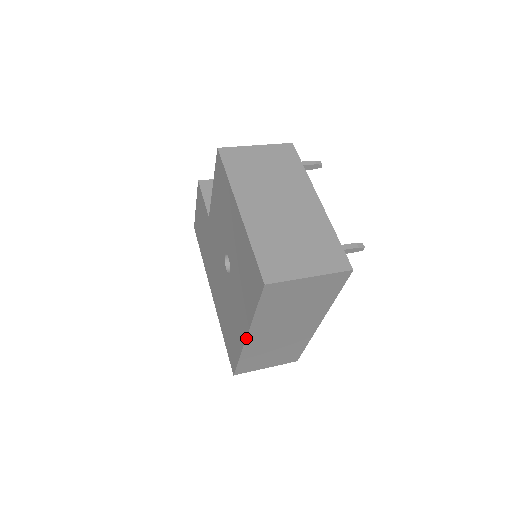
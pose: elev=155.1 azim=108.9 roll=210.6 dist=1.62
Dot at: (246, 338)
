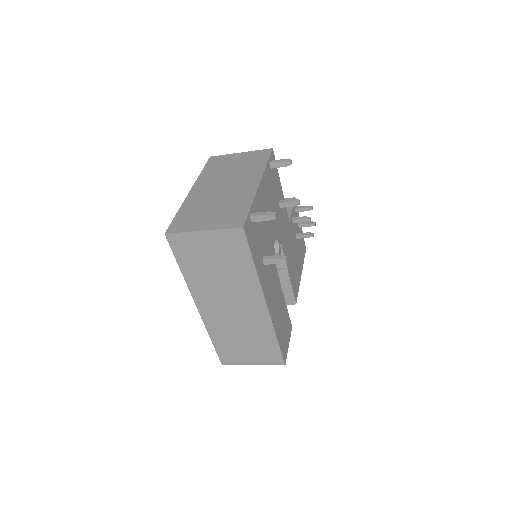
Dot at: (197, 307)
